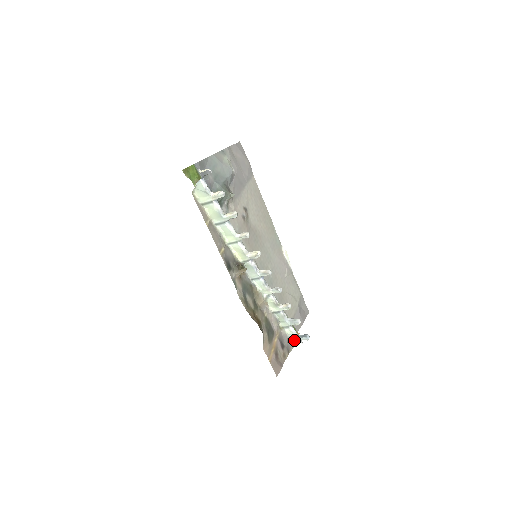
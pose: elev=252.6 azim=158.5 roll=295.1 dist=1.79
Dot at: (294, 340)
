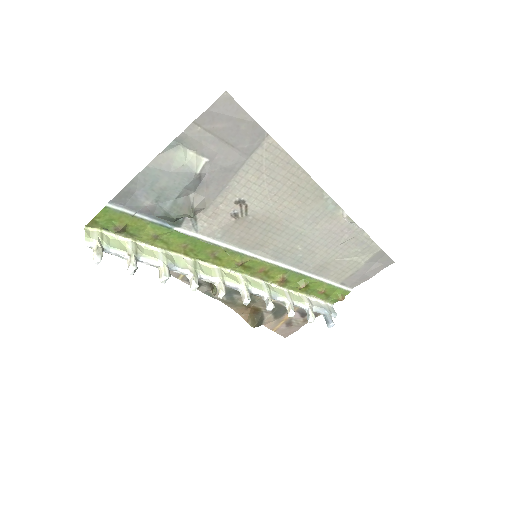
Dot at: occluded
